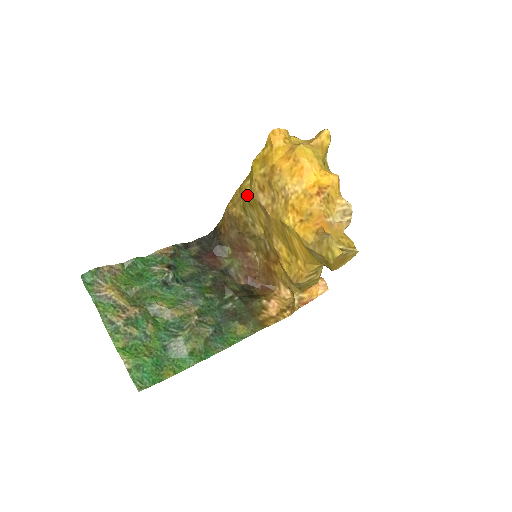
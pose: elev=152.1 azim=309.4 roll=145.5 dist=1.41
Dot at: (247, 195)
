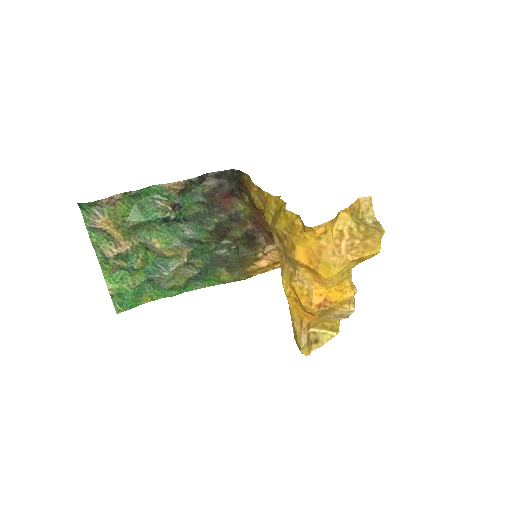
Dot at: (267, 219)
